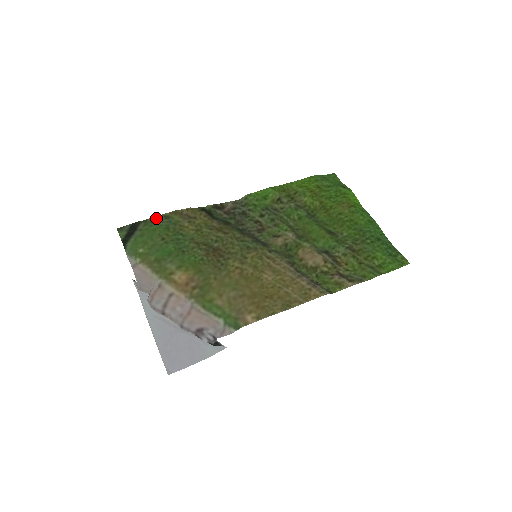
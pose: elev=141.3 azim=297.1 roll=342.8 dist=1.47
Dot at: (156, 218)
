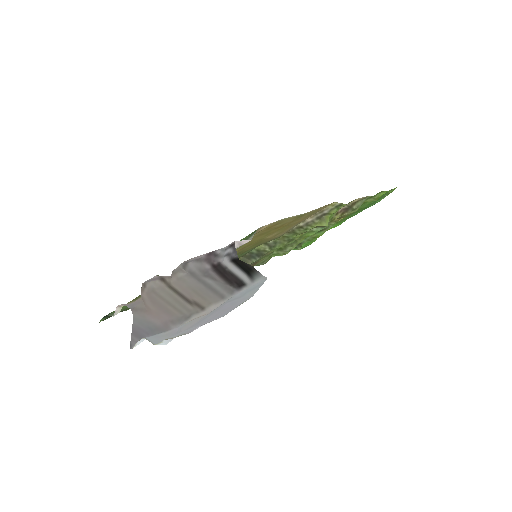
Dot at: occluded
